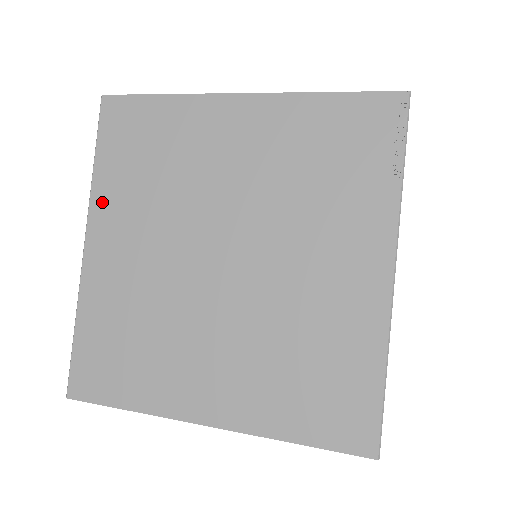
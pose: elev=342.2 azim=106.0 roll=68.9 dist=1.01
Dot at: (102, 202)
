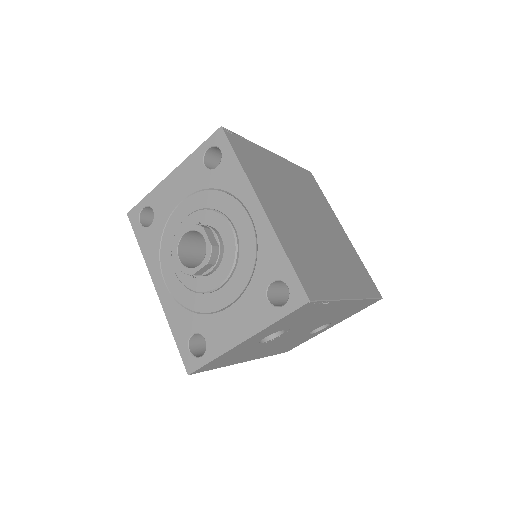
Dot at: occluded
